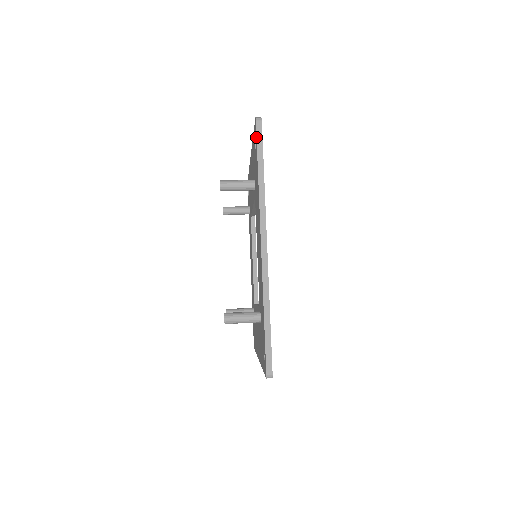
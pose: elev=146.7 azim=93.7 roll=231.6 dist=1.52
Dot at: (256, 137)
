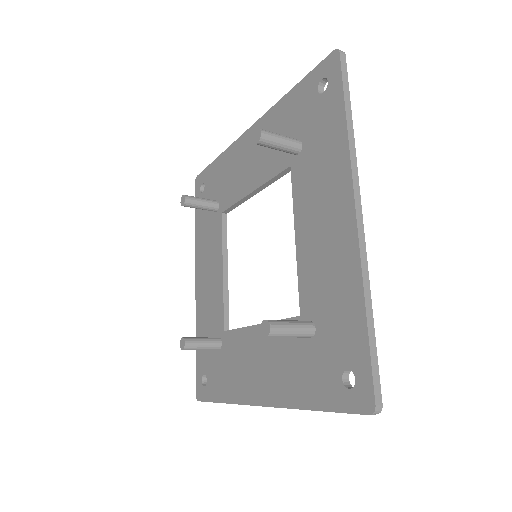
Dot at: (202, 171)
